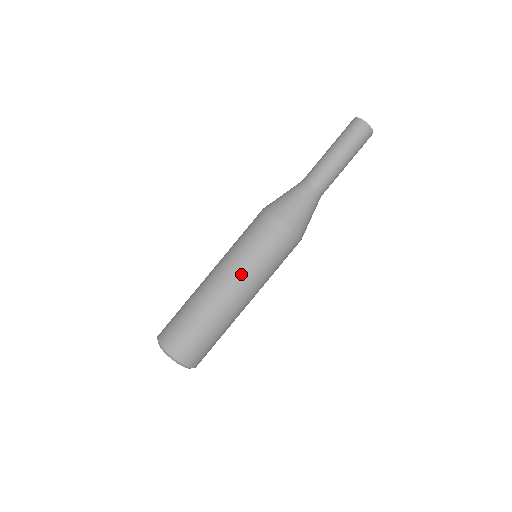
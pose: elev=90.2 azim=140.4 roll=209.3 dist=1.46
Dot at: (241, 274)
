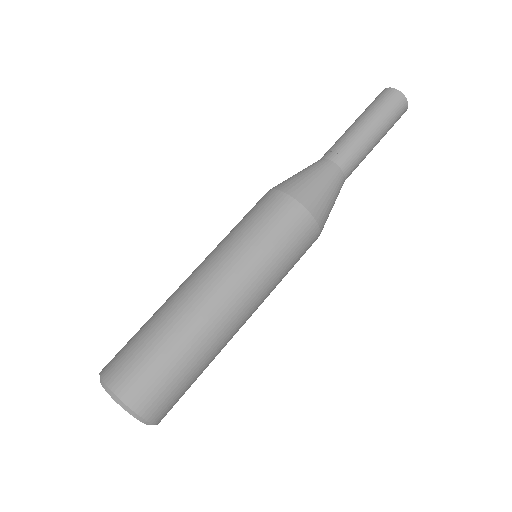
Dot at: (212, 255)
